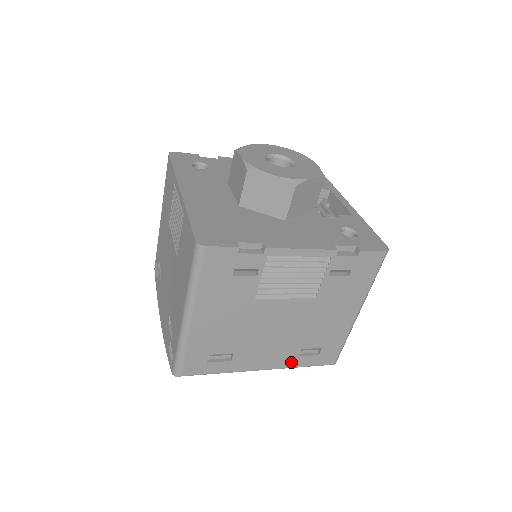
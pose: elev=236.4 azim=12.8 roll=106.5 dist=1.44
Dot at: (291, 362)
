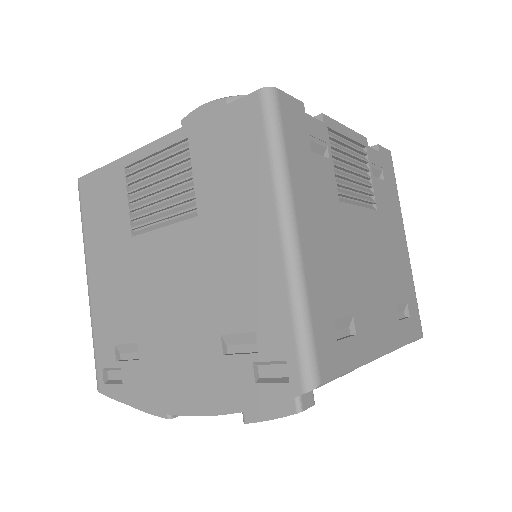
Dot at: (398, 334)
